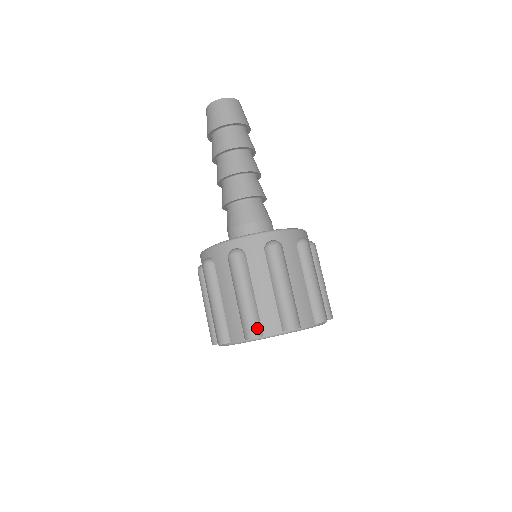
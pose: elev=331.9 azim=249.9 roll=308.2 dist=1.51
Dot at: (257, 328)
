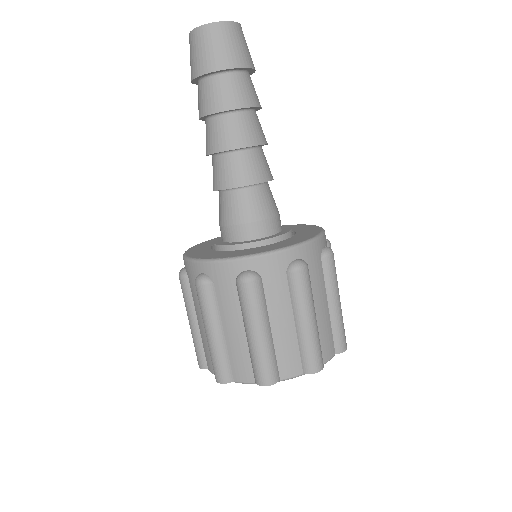
Dot at: (274, 373)
